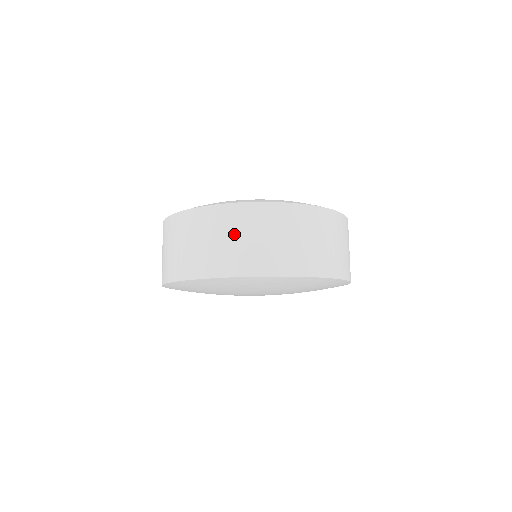
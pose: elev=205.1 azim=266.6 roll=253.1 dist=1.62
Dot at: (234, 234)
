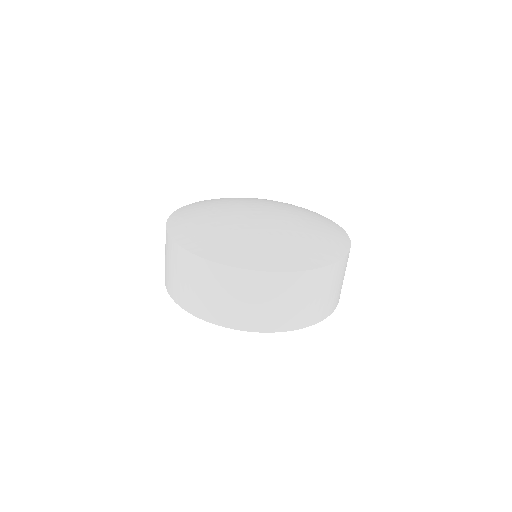
Dot at: (260, 298)
